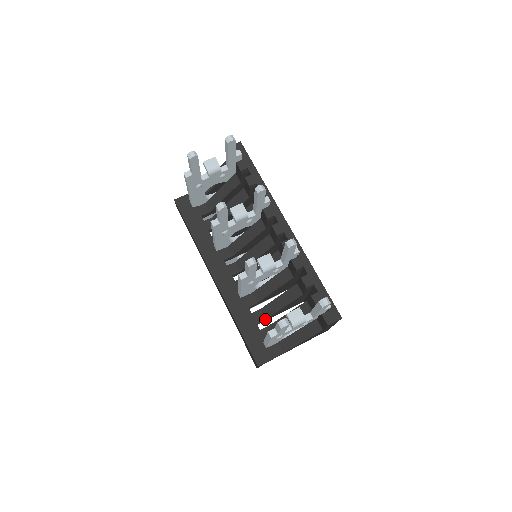
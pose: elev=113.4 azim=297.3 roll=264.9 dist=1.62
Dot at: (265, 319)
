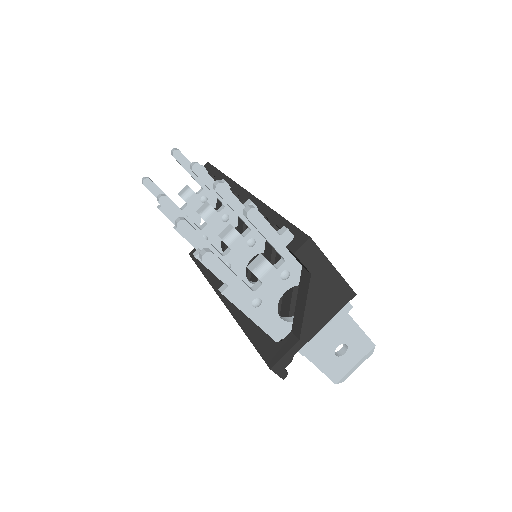
Dot at: occluded
